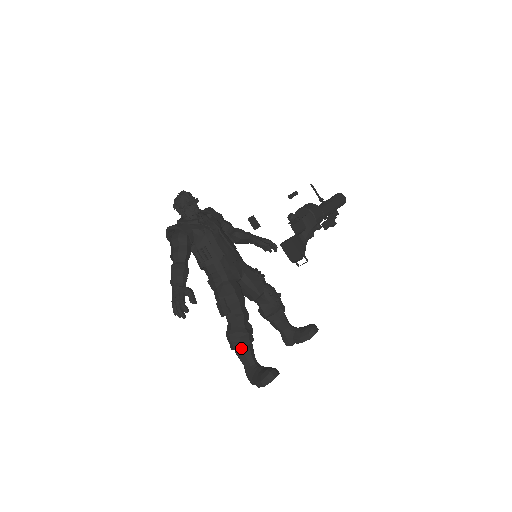
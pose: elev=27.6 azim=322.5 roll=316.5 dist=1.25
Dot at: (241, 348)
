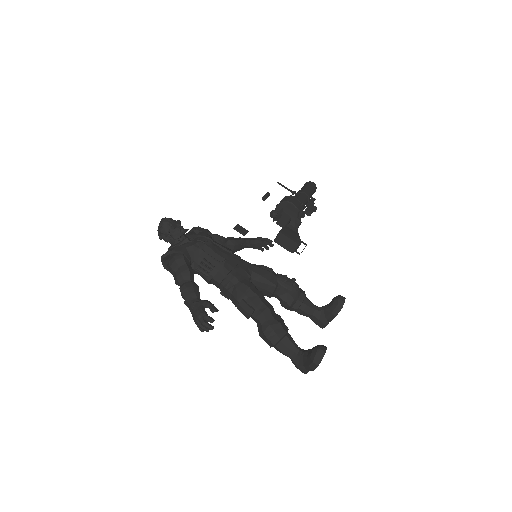
Dot at: (280, 340)
